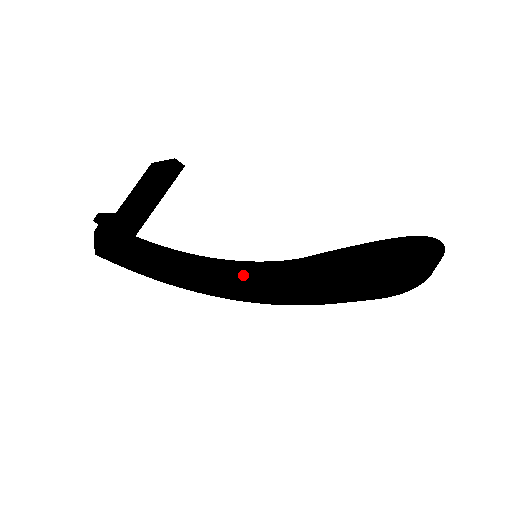
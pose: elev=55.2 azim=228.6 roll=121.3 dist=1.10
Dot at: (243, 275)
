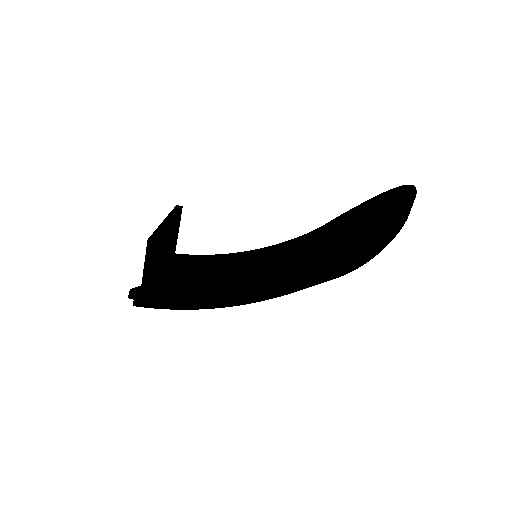
Dot at: (244, 277)
